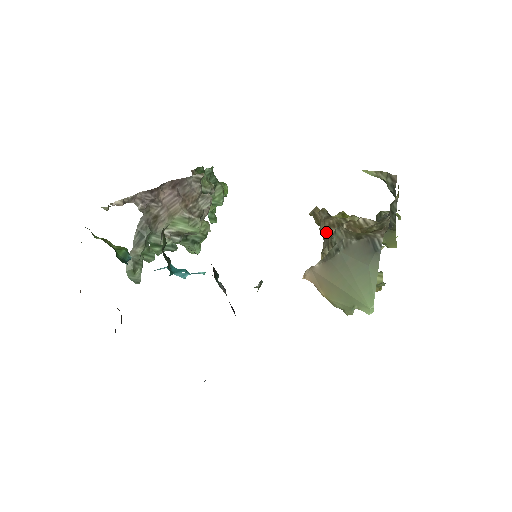
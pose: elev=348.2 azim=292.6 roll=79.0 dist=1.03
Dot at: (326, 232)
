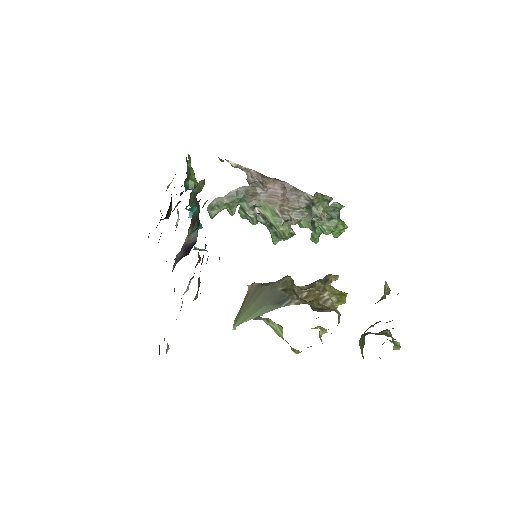
Dot at: (305, 285)
